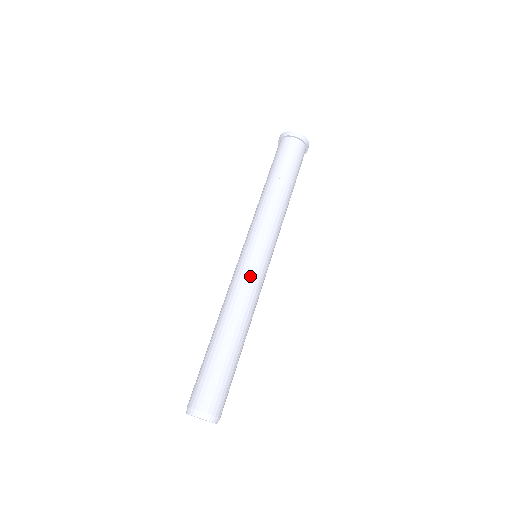
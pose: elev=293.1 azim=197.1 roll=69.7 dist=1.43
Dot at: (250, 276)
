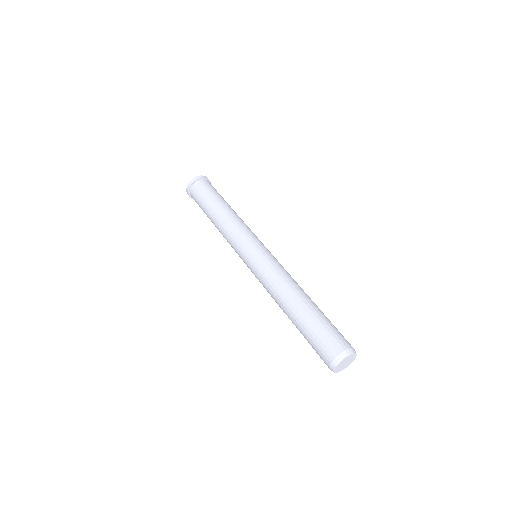
Dot at: (265, 266)
